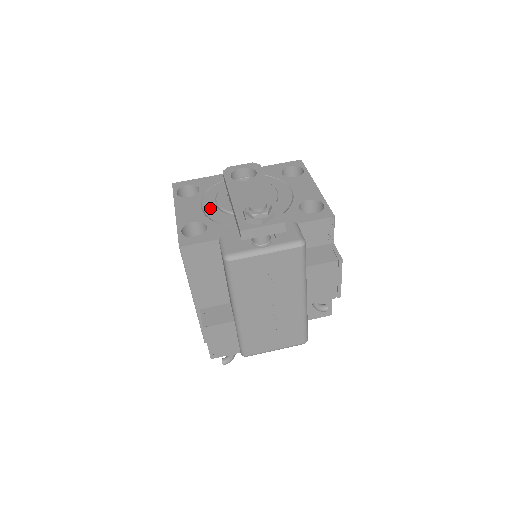
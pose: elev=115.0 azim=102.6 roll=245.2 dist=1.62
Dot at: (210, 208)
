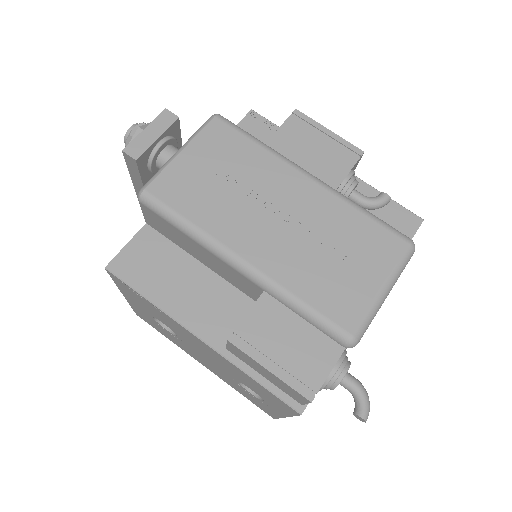
Dot at: occluded
